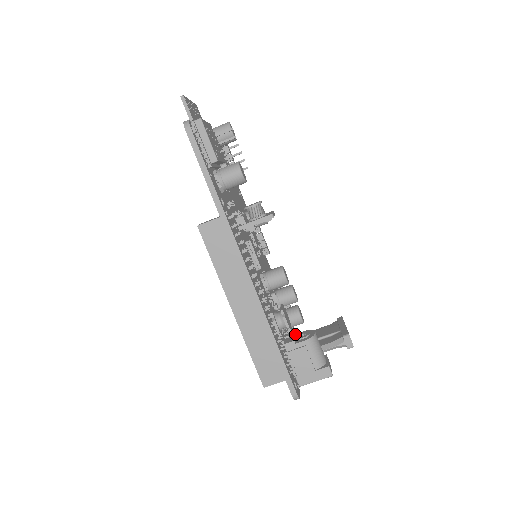
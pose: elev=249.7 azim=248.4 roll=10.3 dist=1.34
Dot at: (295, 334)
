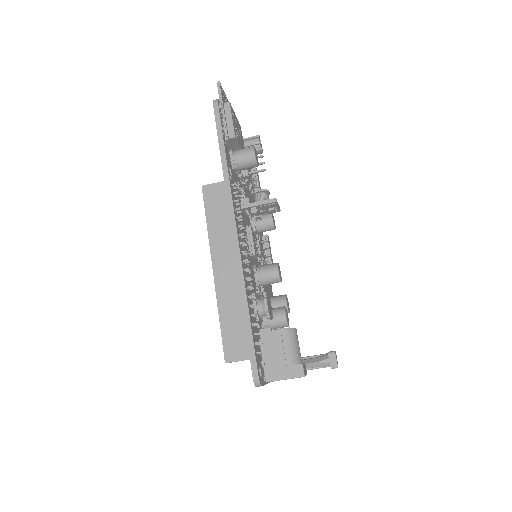
Dot at: occluded
